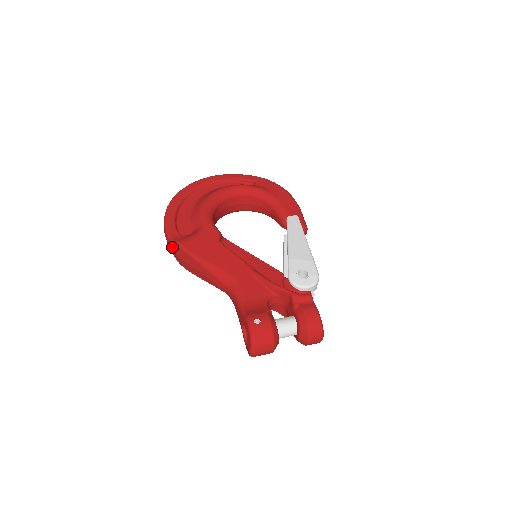
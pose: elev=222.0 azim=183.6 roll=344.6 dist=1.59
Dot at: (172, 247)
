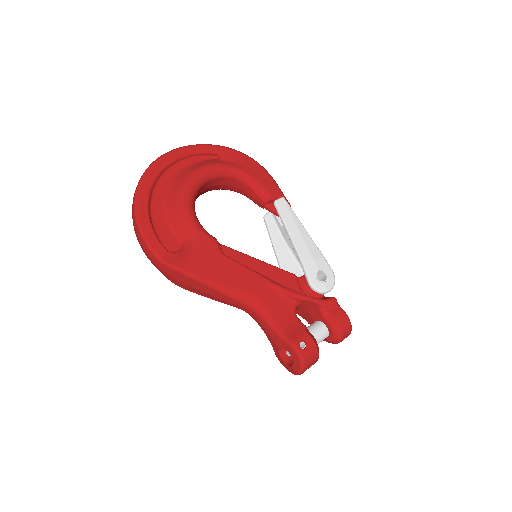
Dot at: (167, 271)
